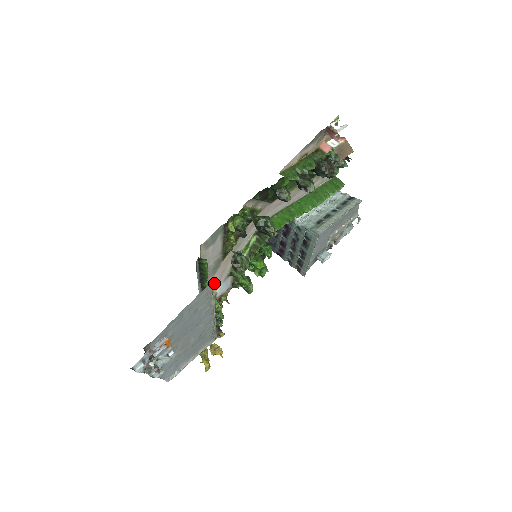
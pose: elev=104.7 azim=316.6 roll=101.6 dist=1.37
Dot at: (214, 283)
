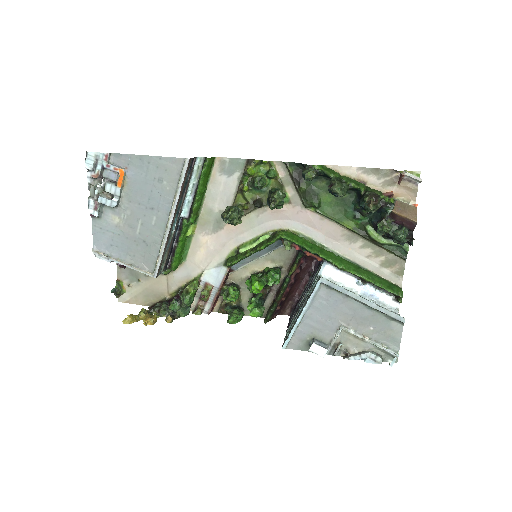
Dot at: (208, 249)
